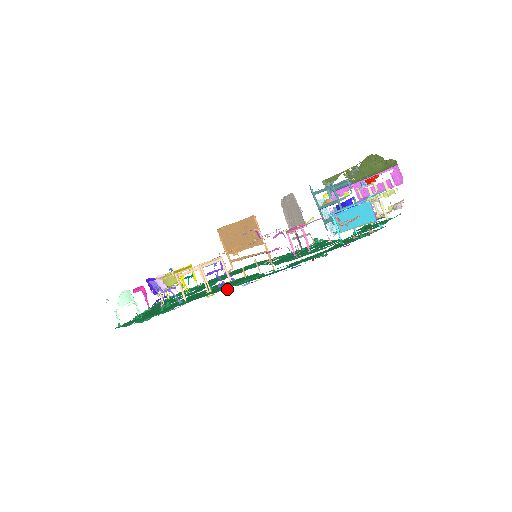
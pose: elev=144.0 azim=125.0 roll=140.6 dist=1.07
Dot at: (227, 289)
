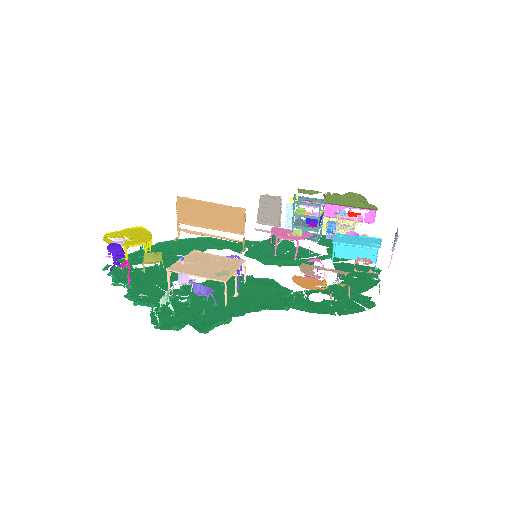
Dot at: (287, 310)
